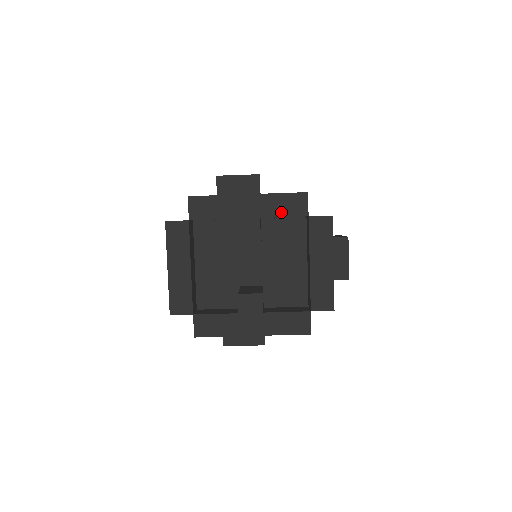
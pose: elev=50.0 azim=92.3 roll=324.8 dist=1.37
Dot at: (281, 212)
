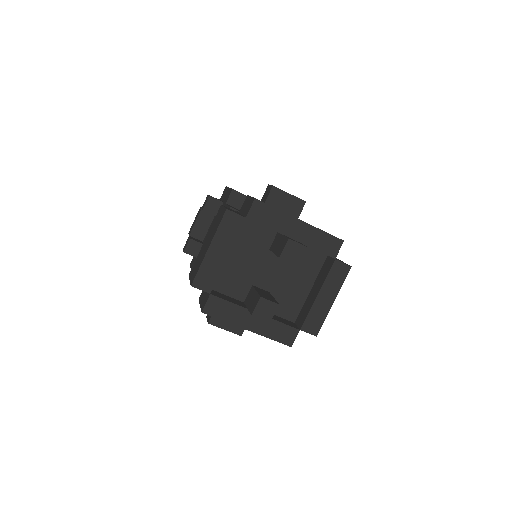
Dot at: (318, 246)
